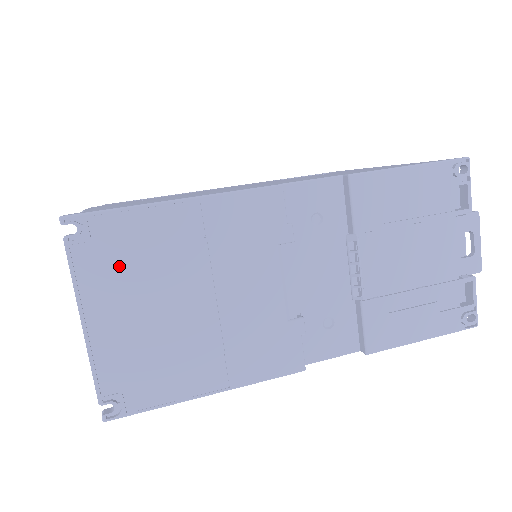
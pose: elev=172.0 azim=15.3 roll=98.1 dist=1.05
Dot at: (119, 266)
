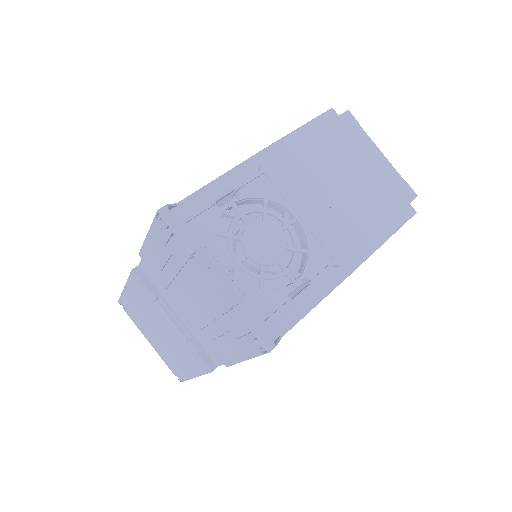
Dot at: (137, 319)
